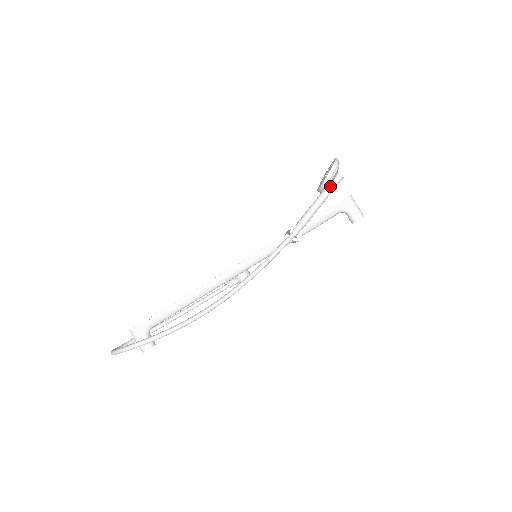
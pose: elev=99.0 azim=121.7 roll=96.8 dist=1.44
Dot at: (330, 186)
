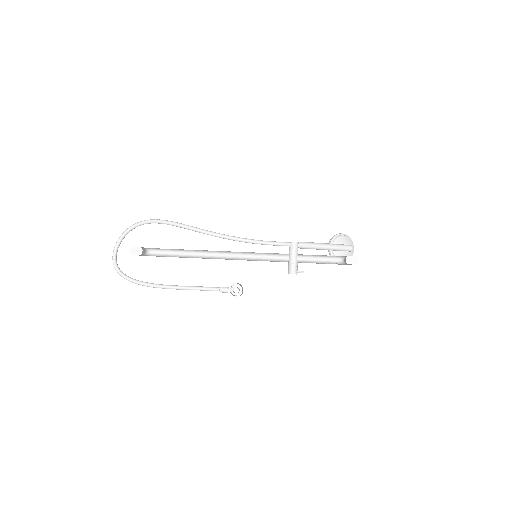
Dot at: (338, 244)
